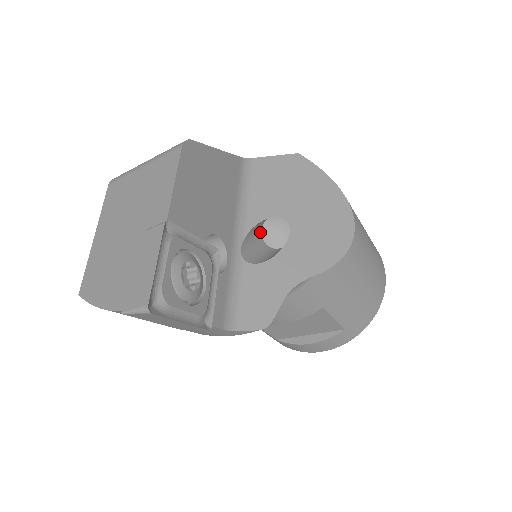
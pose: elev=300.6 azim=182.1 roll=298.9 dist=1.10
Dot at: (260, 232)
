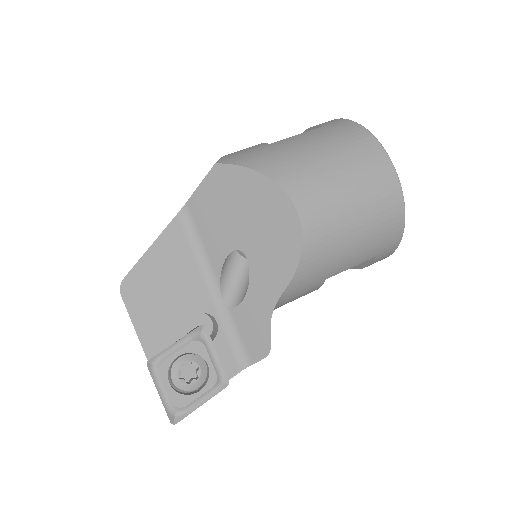
Dot at: (237, 255)
